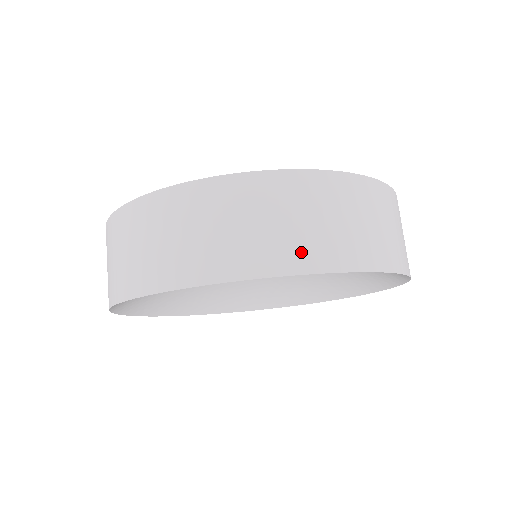
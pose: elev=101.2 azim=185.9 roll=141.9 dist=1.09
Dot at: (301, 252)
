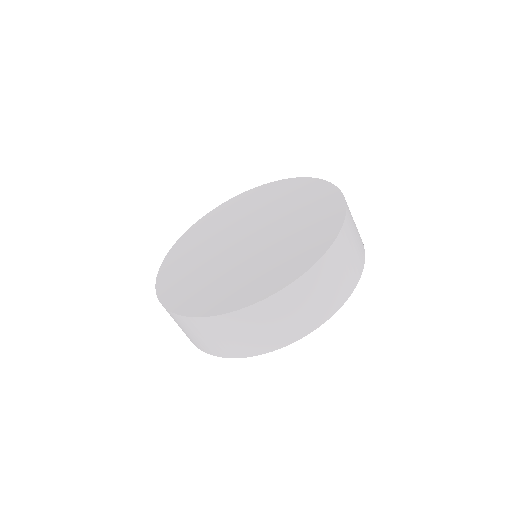
Dot at: (224, 350)
